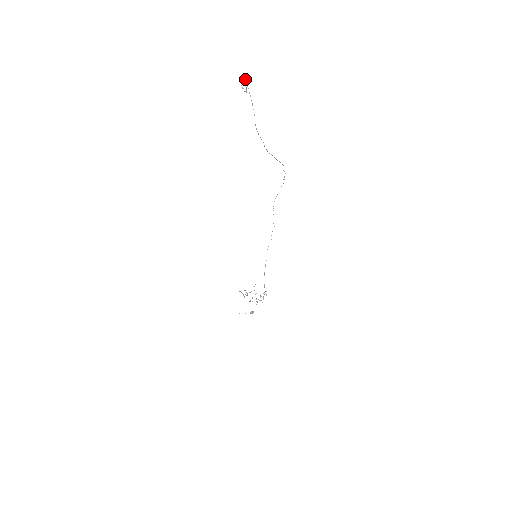
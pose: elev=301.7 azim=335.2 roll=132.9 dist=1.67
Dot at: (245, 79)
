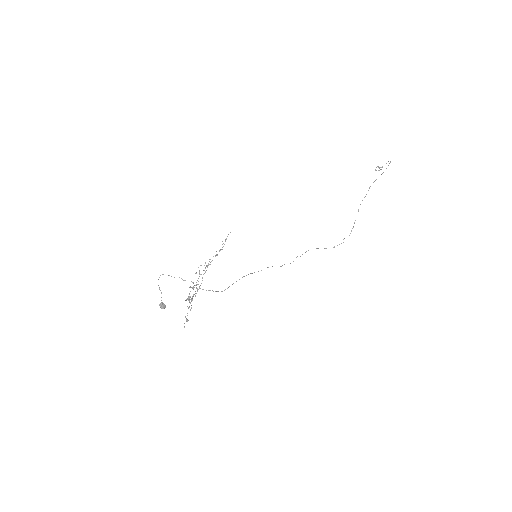
Dot at: (390, 162)
